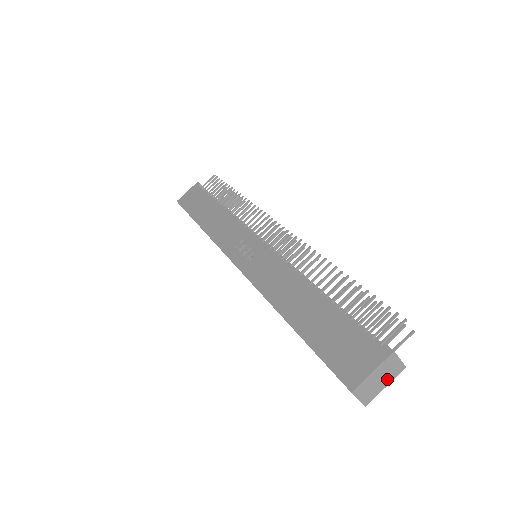
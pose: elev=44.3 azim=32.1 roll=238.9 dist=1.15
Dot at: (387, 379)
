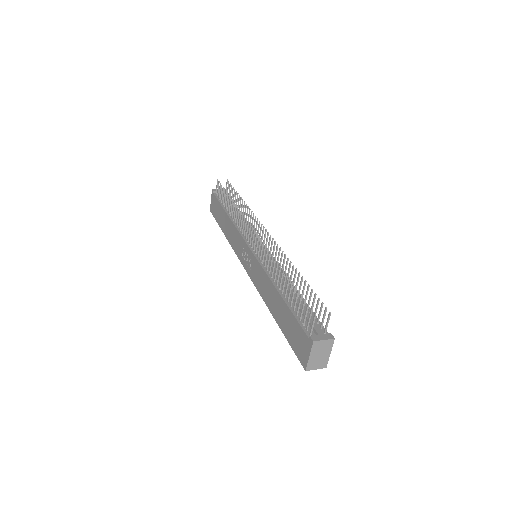
Dot at: (326, 351)
